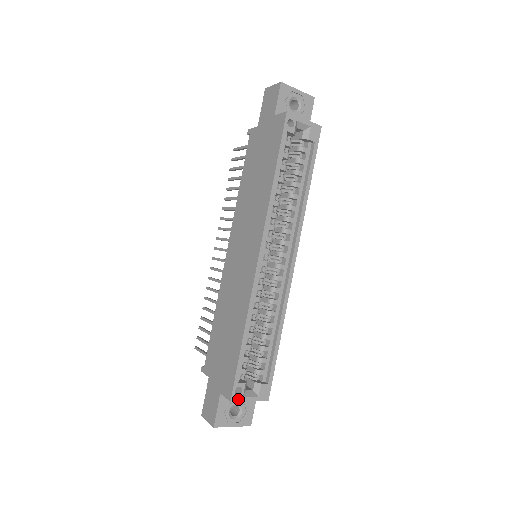
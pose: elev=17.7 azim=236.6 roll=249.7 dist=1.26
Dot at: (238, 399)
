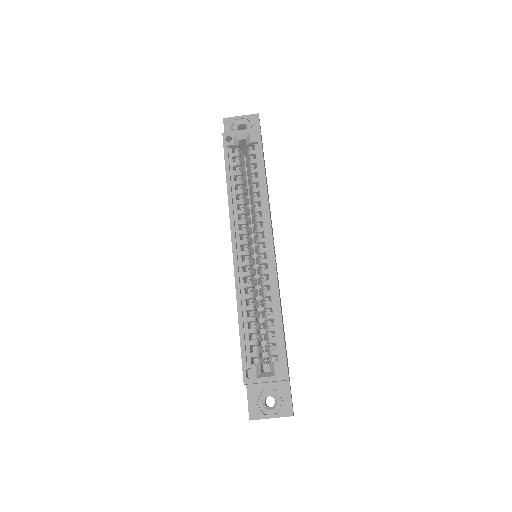
Dot at: (252, 381)
